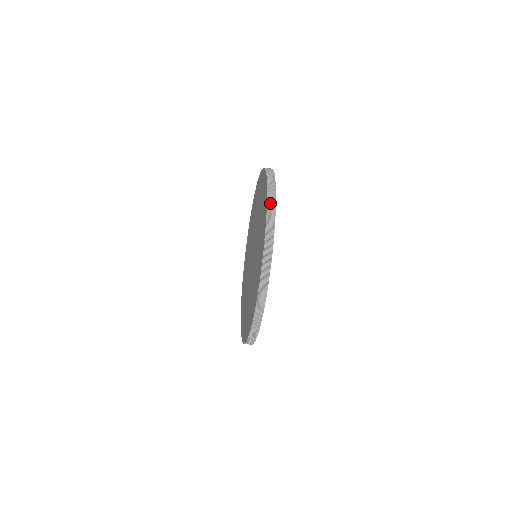
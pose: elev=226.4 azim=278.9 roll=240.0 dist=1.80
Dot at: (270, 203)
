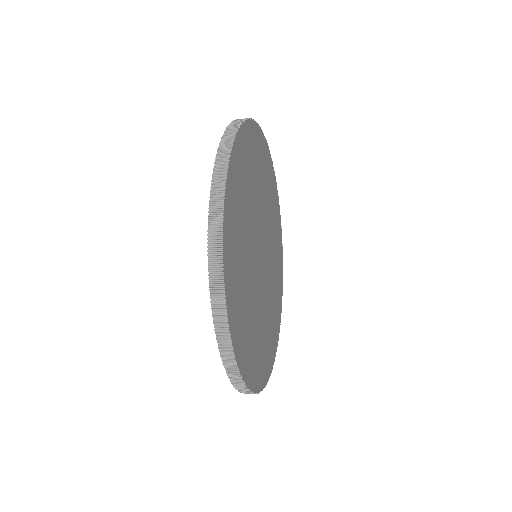
Dot at: (227, 133)
